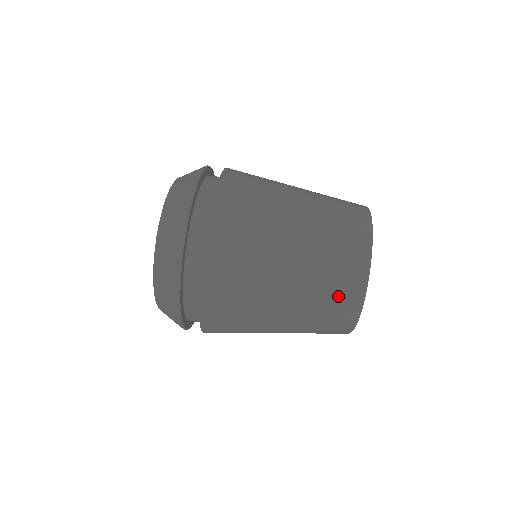
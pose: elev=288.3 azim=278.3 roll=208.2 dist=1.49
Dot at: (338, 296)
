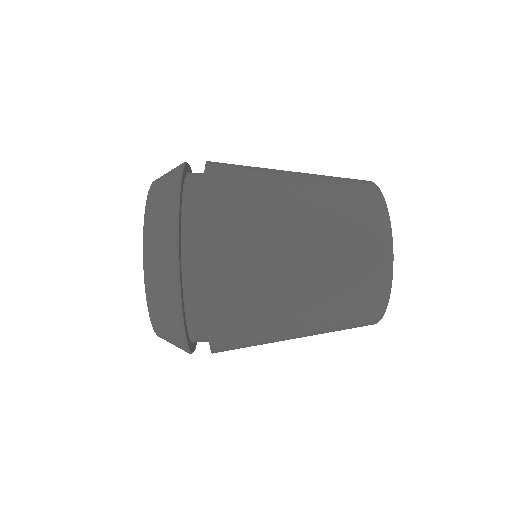
Dot at: (359, 208)
